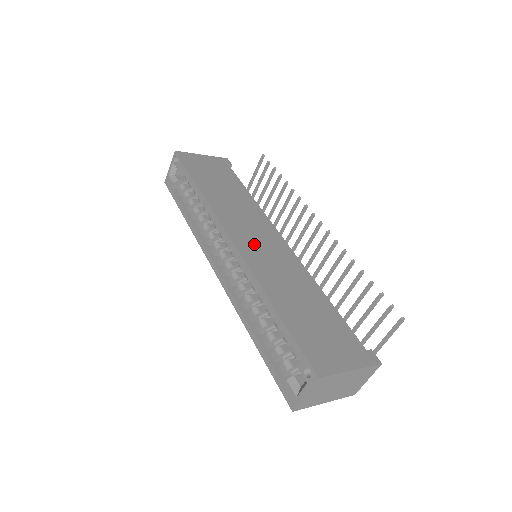
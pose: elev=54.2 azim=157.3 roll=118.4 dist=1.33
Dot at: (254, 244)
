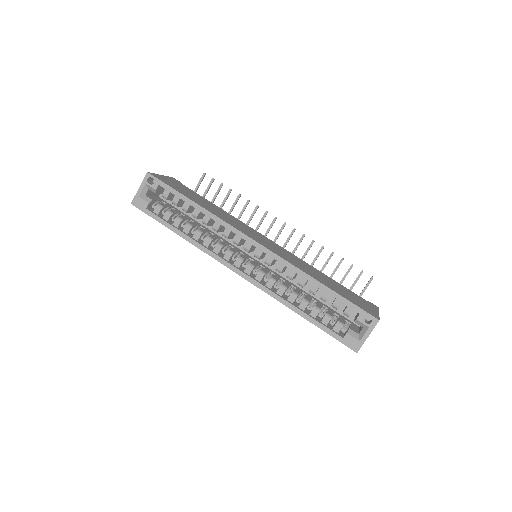
Dot at: (268, 245)
